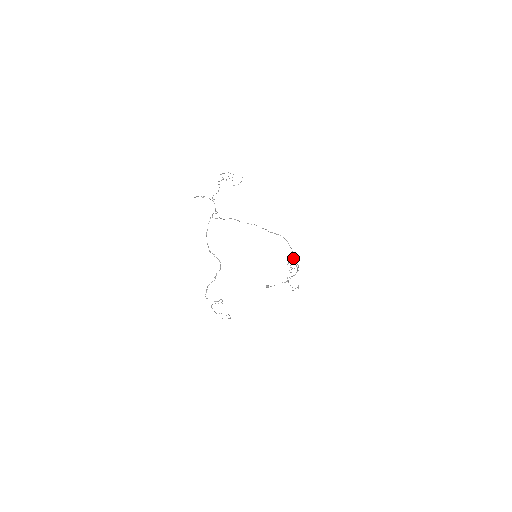
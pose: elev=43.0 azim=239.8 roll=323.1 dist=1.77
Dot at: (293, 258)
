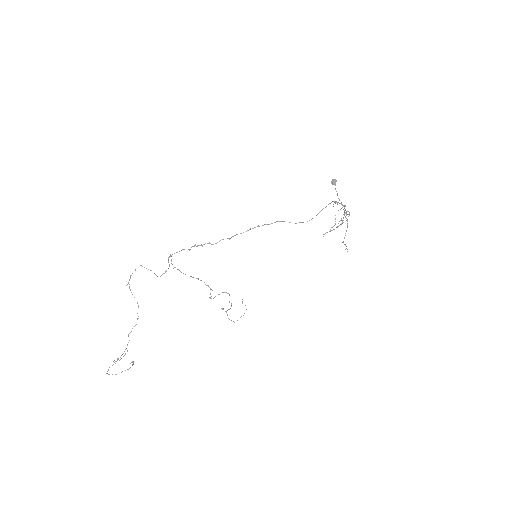
Dot at: occluded
